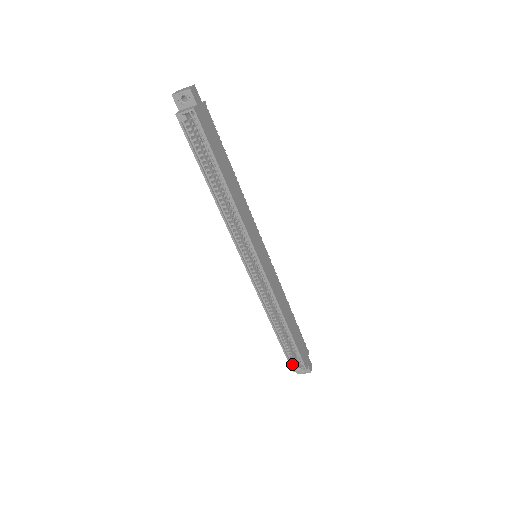
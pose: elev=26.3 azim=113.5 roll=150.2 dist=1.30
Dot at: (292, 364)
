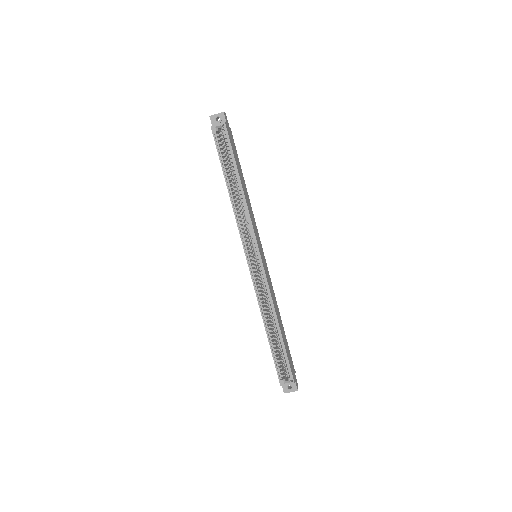
Dot at: (280, 376)
